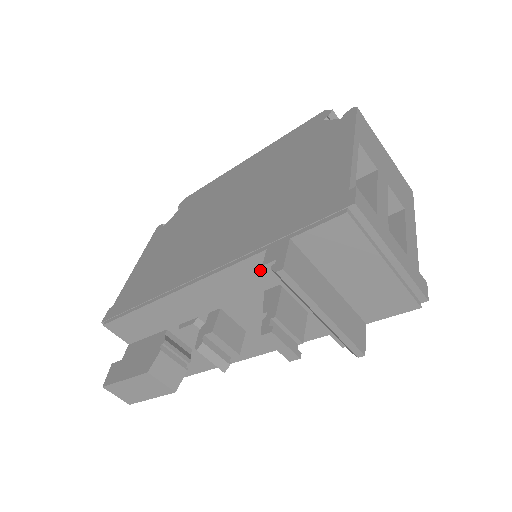
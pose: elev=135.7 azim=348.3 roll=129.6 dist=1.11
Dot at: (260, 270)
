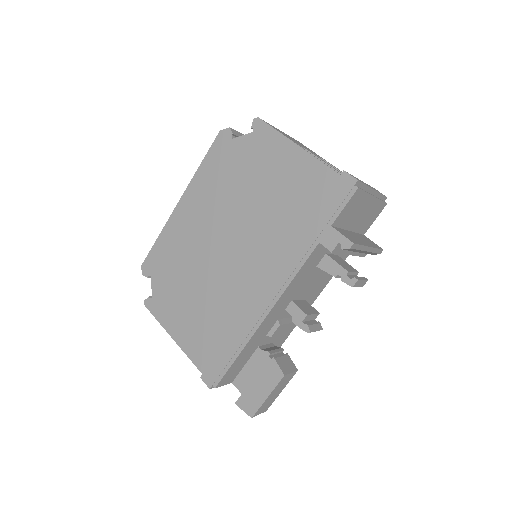
Dot at: (315, 257)
